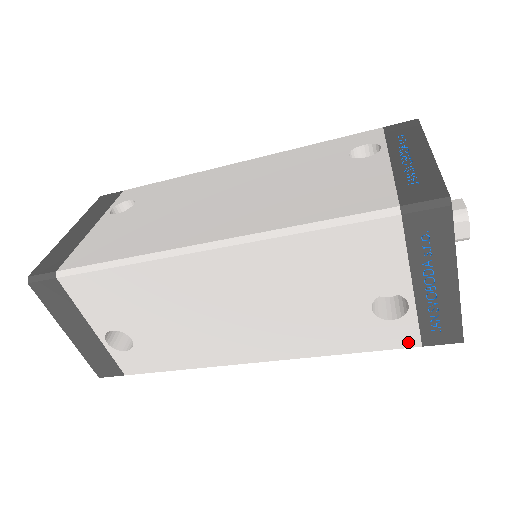
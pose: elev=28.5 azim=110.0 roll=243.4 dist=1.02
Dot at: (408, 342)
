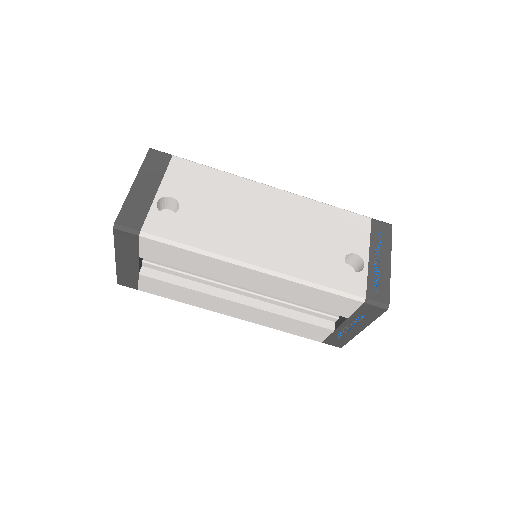
Dot at: (358, 291)
